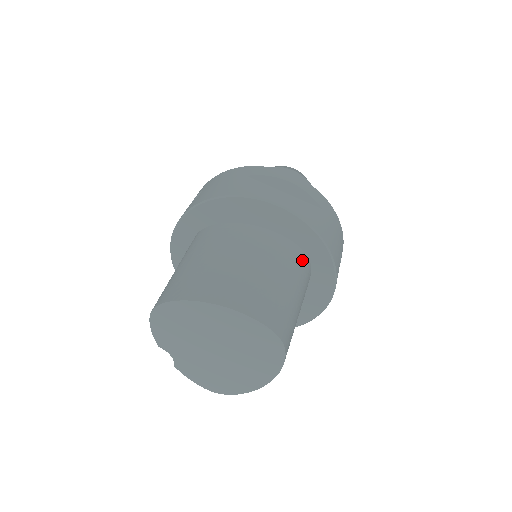
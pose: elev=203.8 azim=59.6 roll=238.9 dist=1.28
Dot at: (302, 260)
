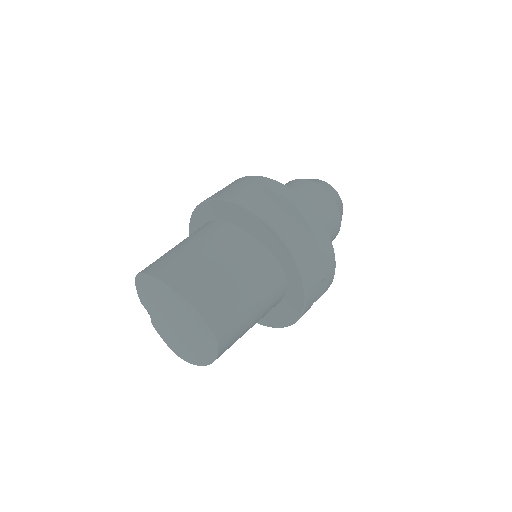
Dot at: (276, 275)
